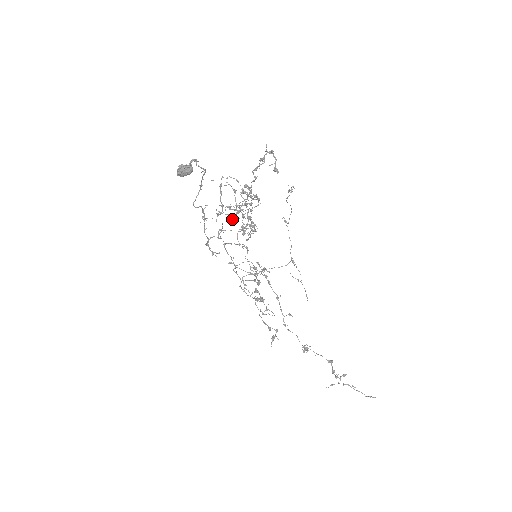
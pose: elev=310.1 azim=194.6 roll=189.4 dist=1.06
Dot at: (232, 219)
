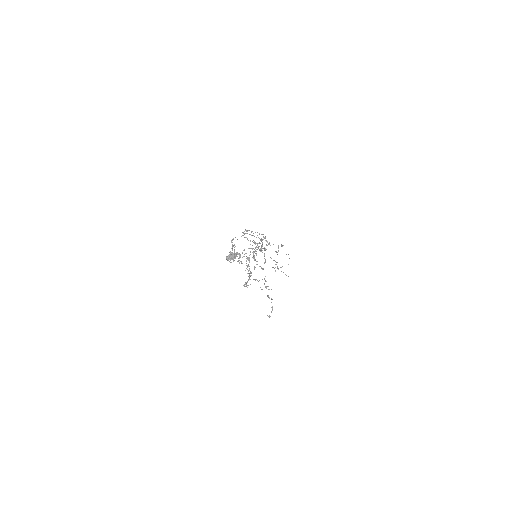
Dot at: (250, 252)
